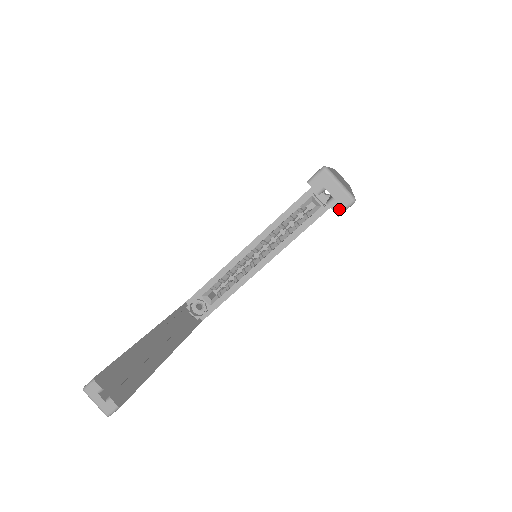
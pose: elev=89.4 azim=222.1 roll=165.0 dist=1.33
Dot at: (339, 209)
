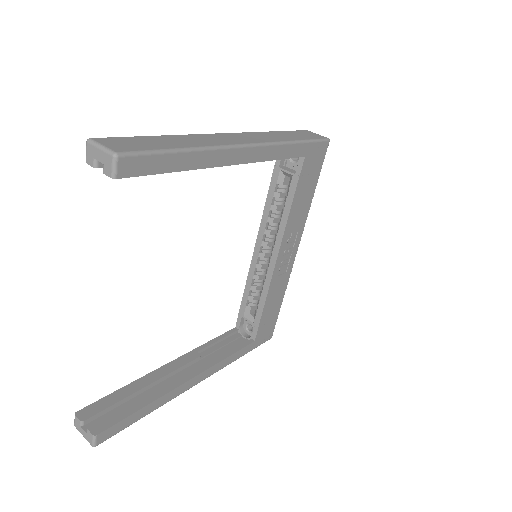
Dot at: (110, 171)
